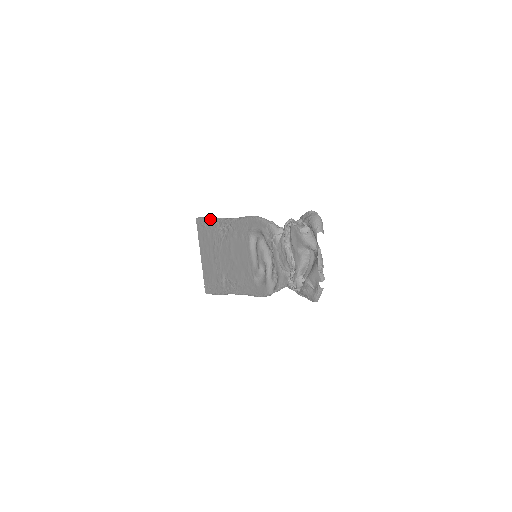
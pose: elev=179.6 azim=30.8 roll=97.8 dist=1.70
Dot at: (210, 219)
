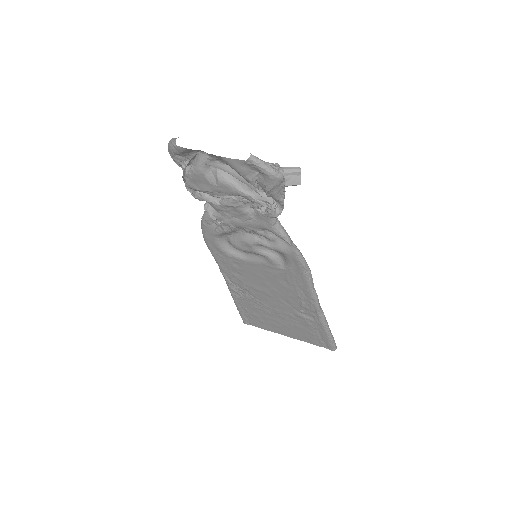
Dot at: (235, 304)
